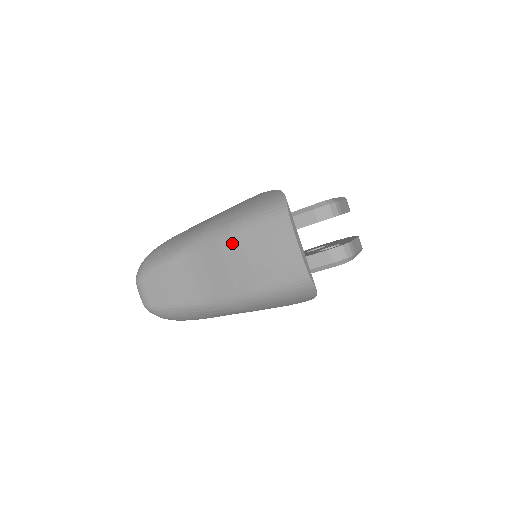
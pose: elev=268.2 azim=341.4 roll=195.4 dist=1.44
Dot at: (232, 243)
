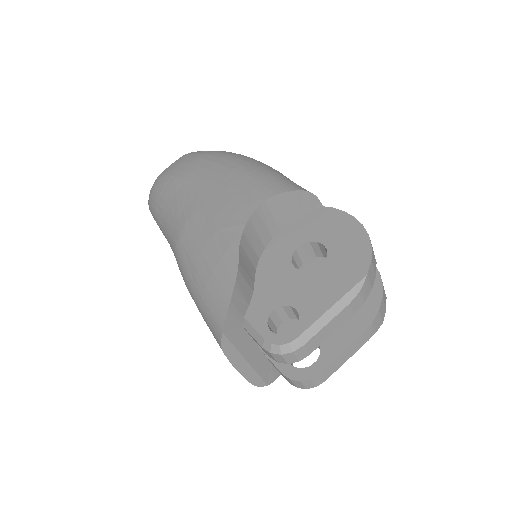
Dot at: occluded
